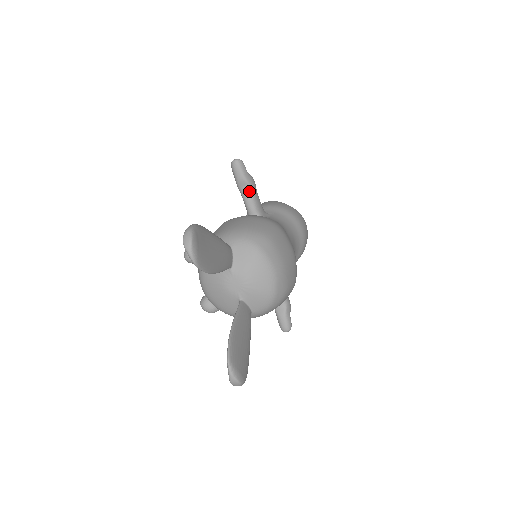
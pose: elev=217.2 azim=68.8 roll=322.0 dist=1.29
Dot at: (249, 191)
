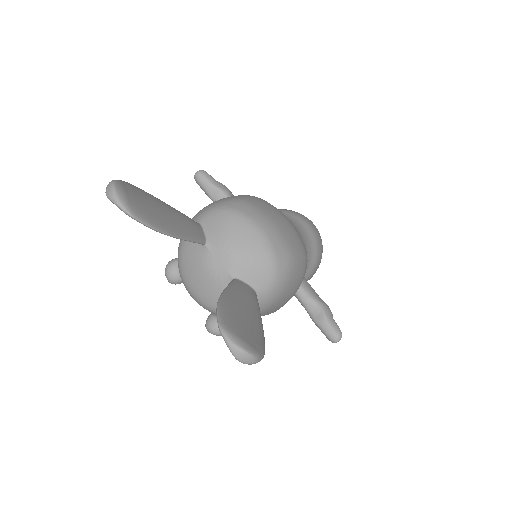
Dot at: occluded
